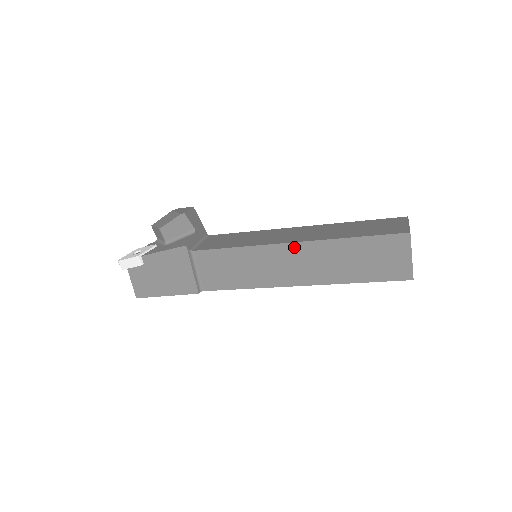
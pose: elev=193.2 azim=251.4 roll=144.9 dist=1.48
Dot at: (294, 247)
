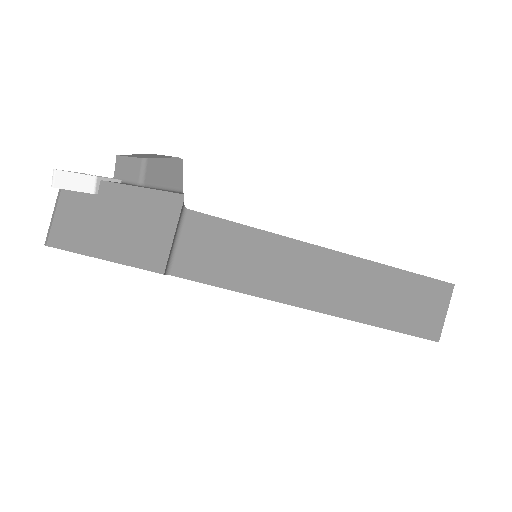
Dot at: (328, 255)
